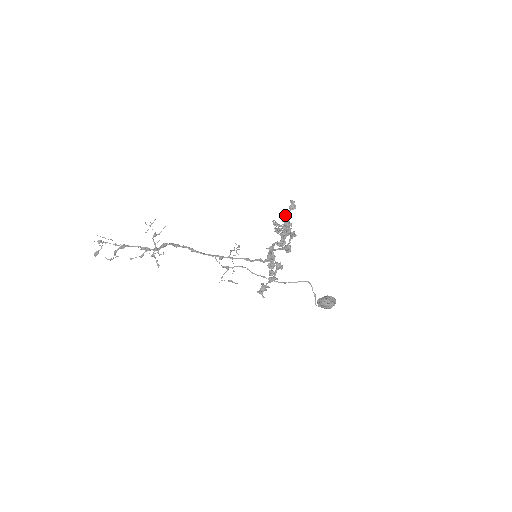
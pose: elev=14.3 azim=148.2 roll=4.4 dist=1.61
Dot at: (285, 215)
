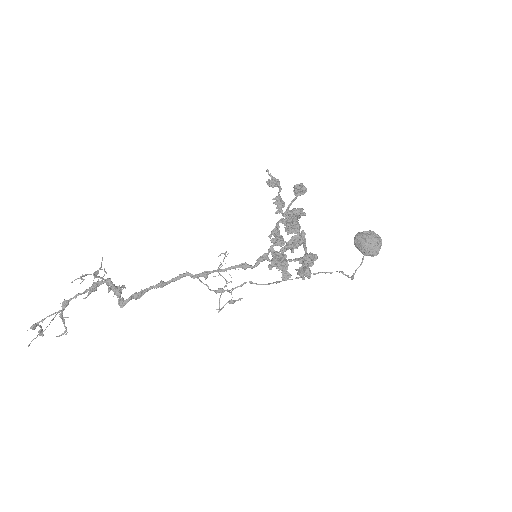
Dot at: (291, 232)
